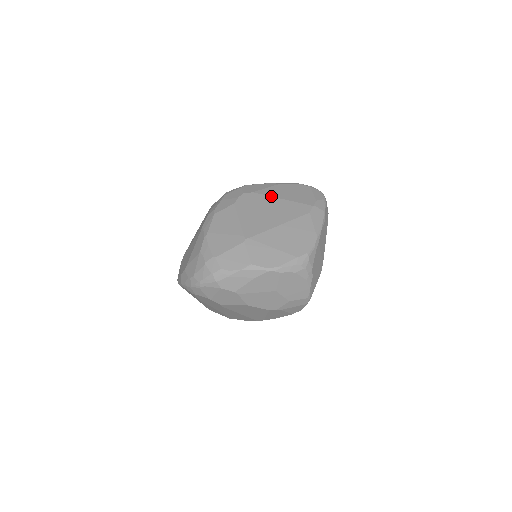
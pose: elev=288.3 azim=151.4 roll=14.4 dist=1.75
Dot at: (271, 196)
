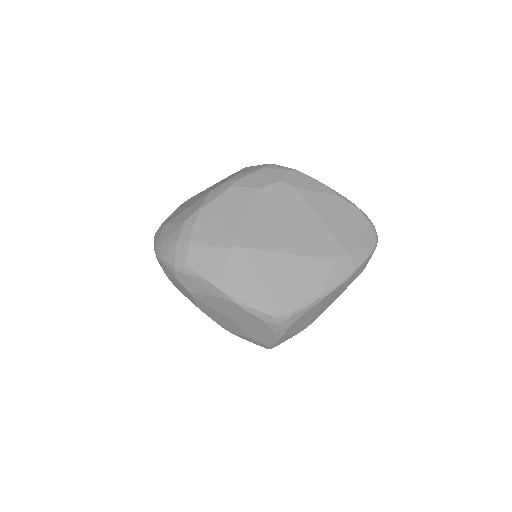
Dot at: (311, 207)
